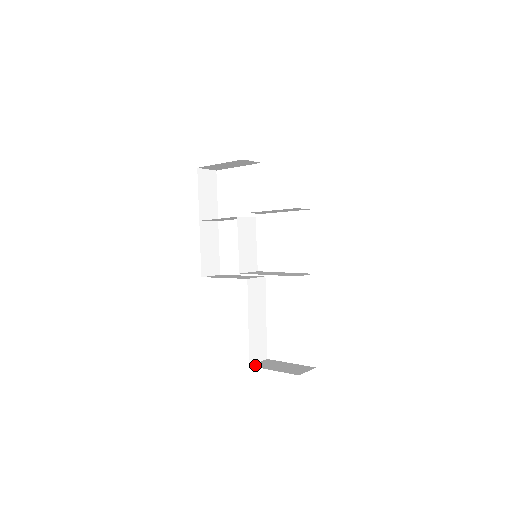
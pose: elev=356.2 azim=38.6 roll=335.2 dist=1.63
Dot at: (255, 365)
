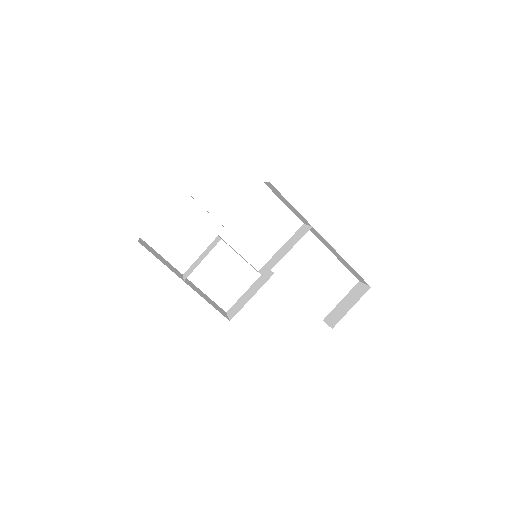
Dot at: (333, 325)
